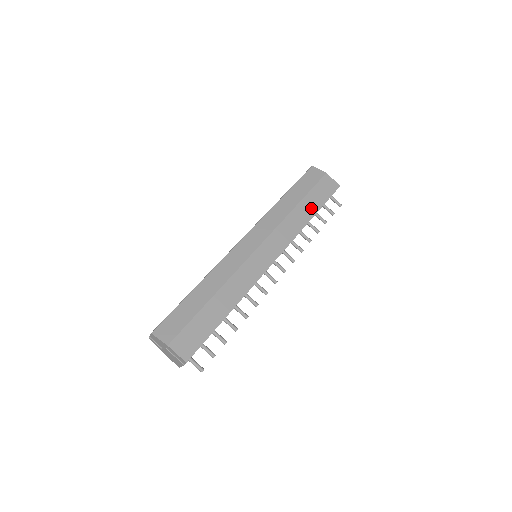
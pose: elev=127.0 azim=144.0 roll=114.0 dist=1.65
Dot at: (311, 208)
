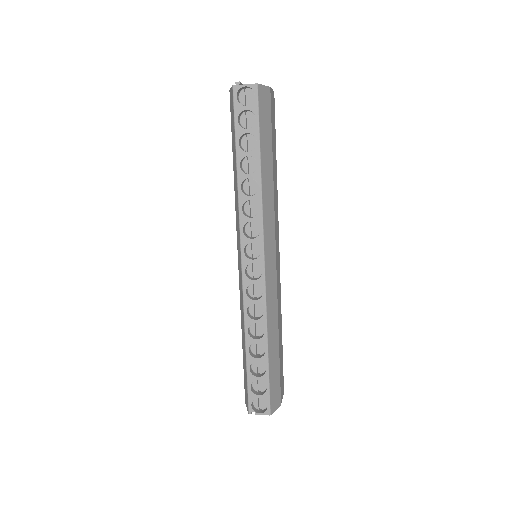
Dot at: (275, 157)
